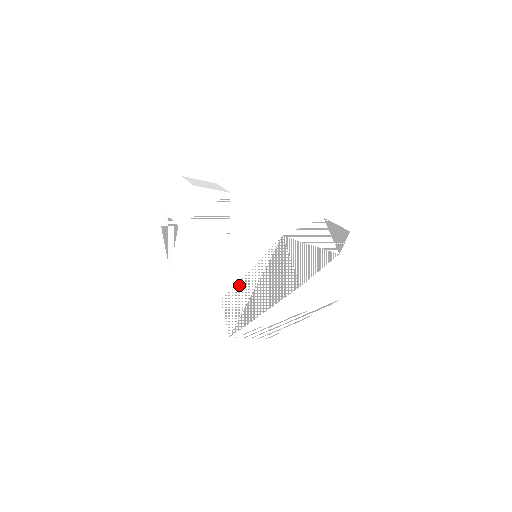
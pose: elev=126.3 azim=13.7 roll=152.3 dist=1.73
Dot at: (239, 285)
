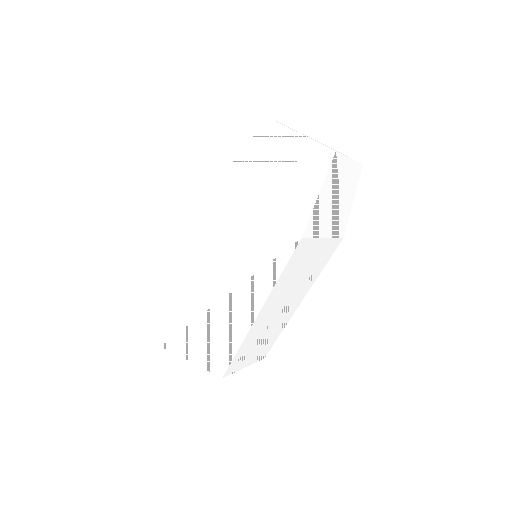
Dot at: occluded
